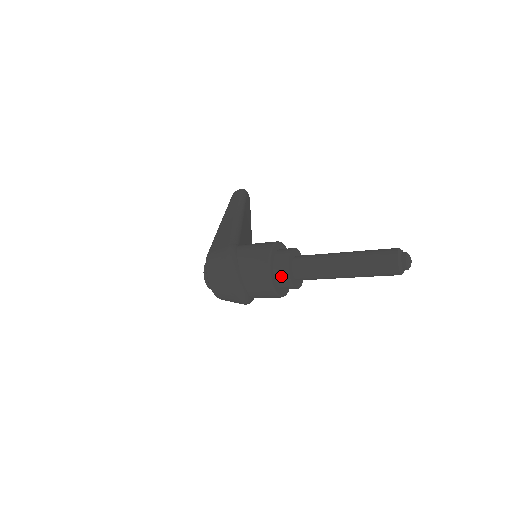
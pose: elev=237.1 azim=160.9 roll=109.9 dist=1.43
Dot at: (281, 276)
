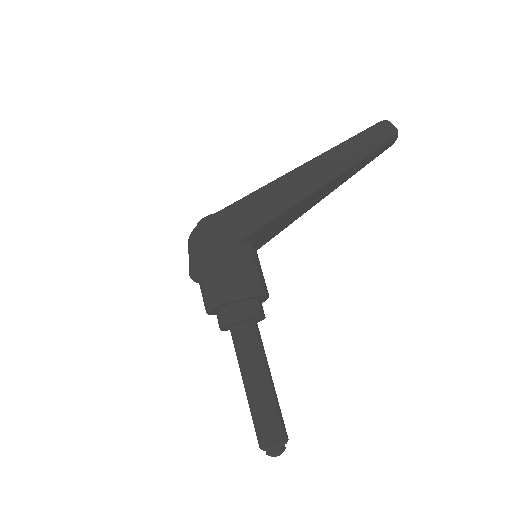
Dot at: (218, 319)
